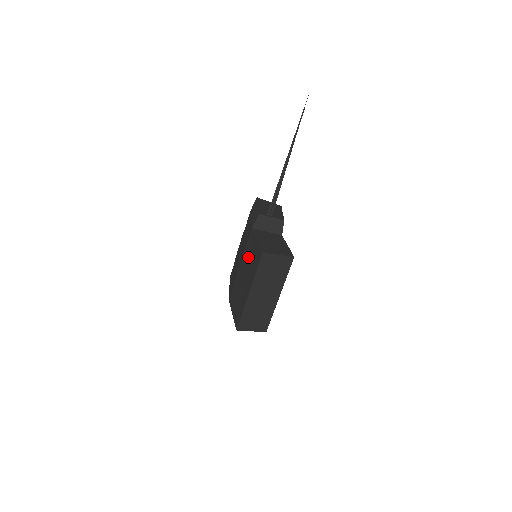
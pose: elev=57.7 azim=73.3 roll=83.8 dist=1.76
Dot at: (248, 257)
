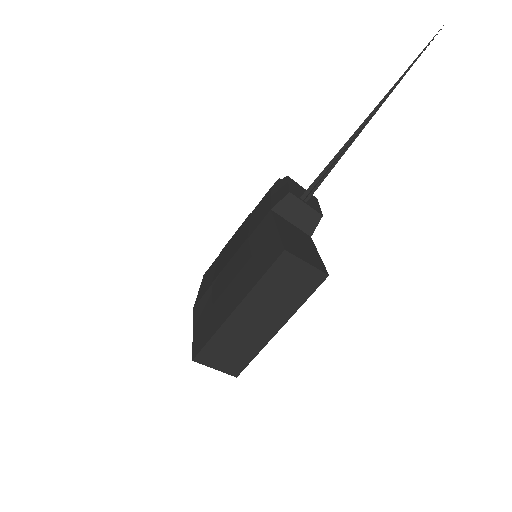
Dot at: (251, 251)
